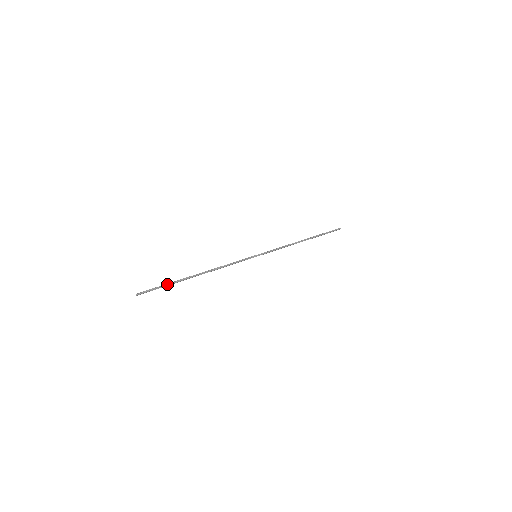
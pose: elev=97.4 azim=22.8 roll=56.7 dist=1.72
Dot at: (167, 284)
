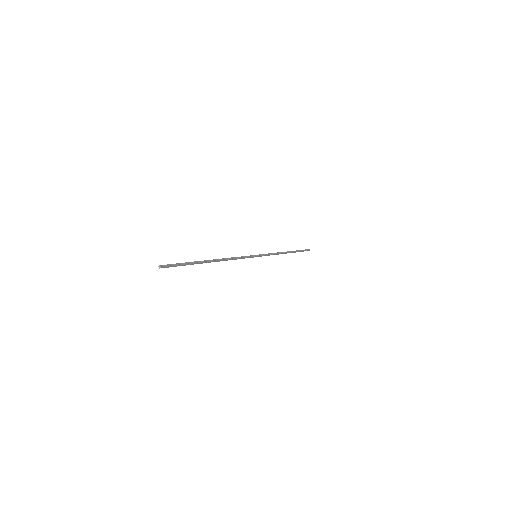
Dot at: (187, 263)
